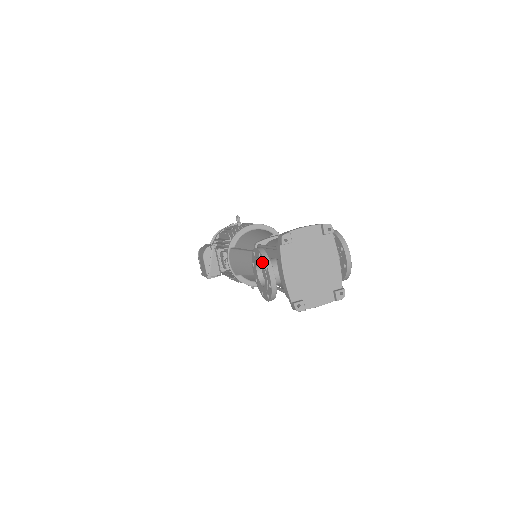
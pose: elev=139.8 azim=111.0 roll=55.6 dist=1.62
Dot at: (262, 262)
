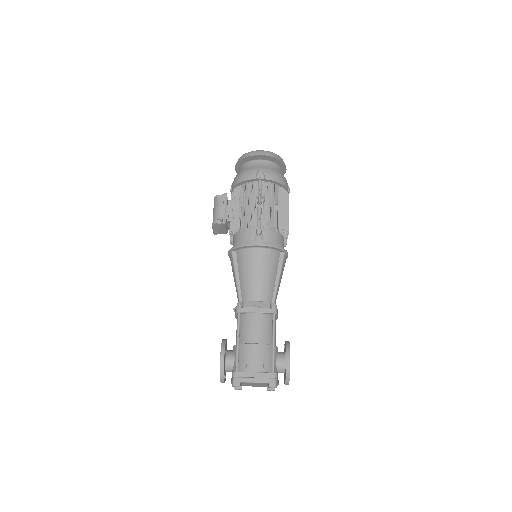
Dot at: occluded
